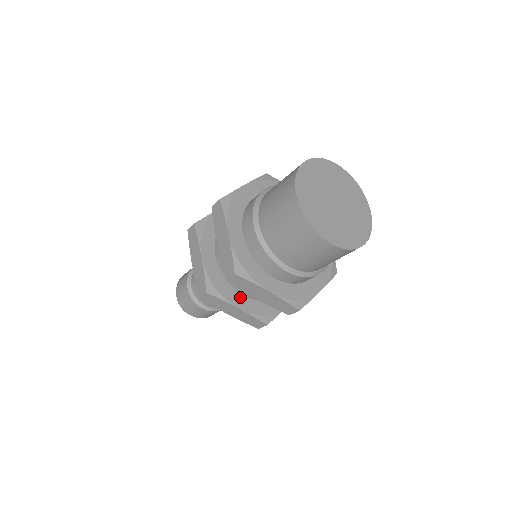
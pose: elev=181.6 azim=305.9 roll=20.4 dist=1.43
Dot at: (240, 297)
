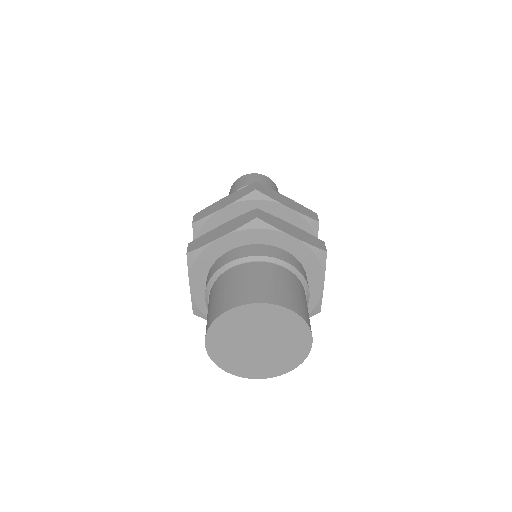
Dot at: occluded
